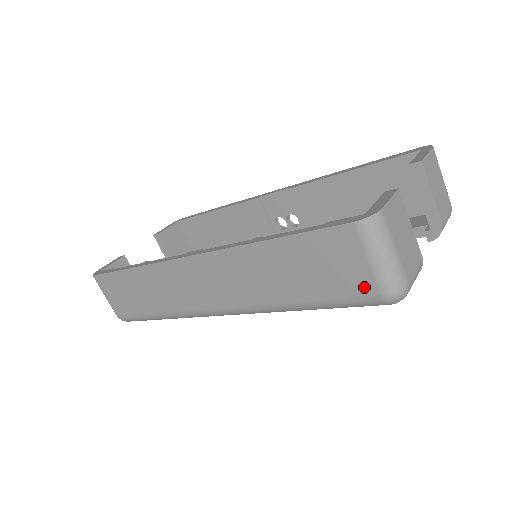
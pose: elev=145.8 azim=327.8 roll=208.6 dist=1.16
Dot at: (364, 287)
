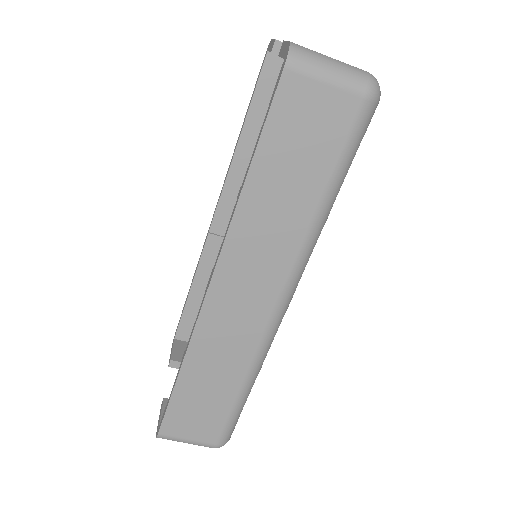
Dot at: (347, 109)
